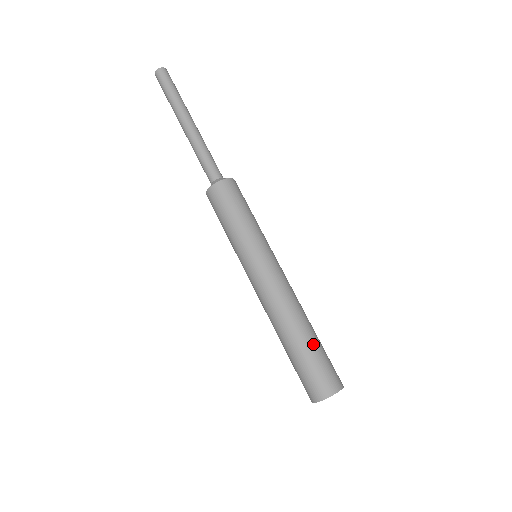
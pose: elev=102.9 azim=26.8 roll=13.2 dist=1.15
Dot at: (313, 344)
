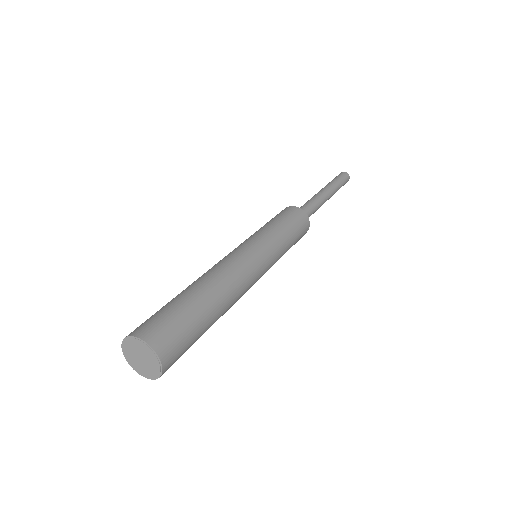
Dot at: (199, 308)
